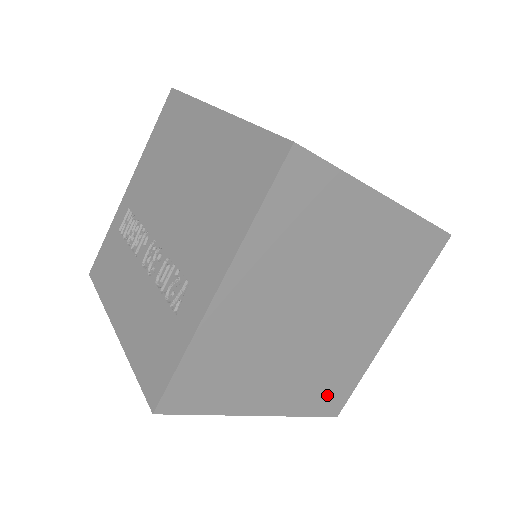
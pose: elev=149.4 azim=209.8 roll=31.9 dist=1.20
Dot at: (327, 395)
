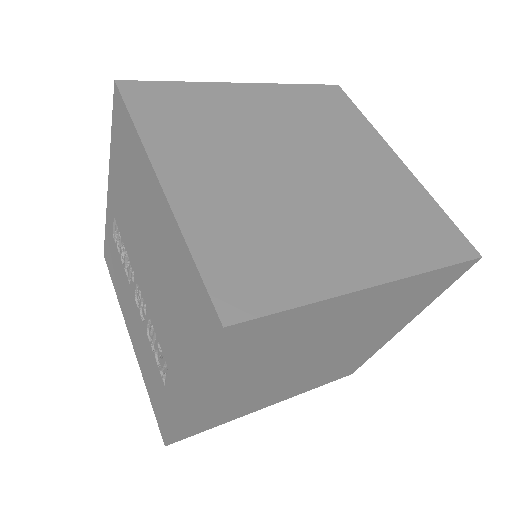
Dot at: (336, 374)
